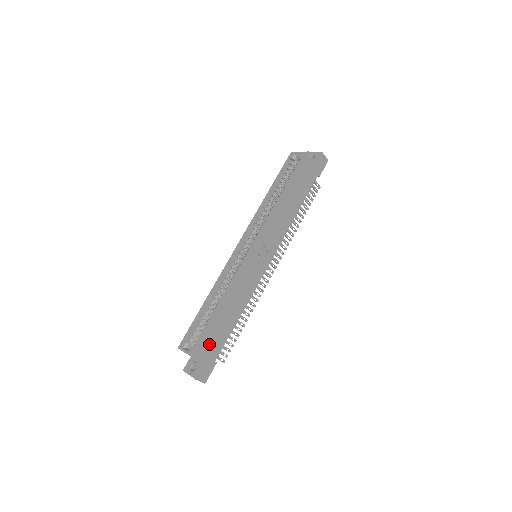
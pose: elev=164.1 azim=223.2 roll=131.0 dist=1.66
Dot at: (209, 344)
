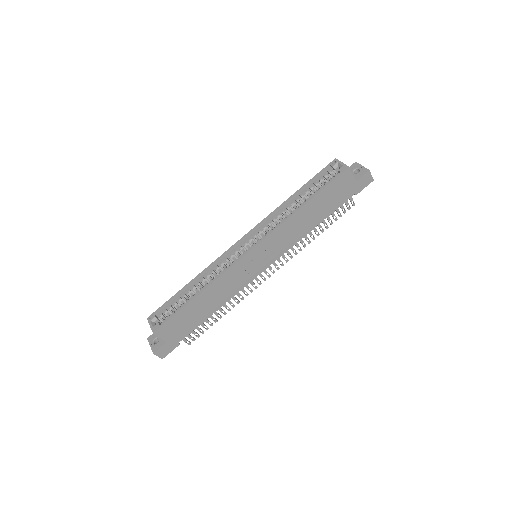
Dot at: (176, 327)
